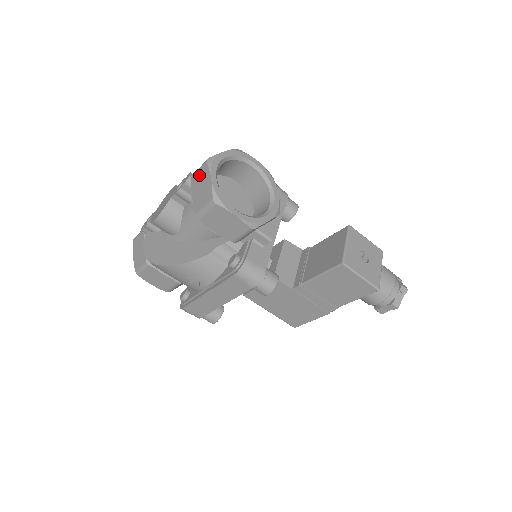
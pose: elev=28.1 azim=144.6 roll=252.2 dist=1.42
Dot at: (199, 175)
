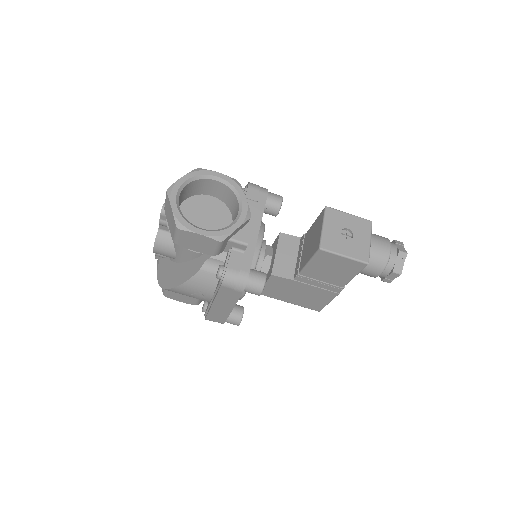
Dot at: (166, 205)
